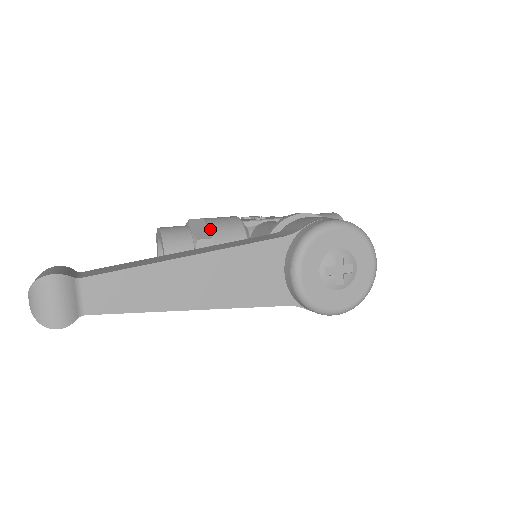
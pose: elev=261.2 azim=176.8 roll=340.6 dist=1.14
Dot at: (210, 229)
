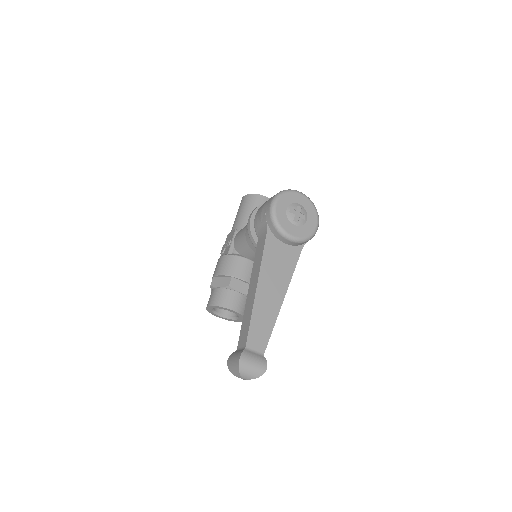
Dot at: (225, 275)
